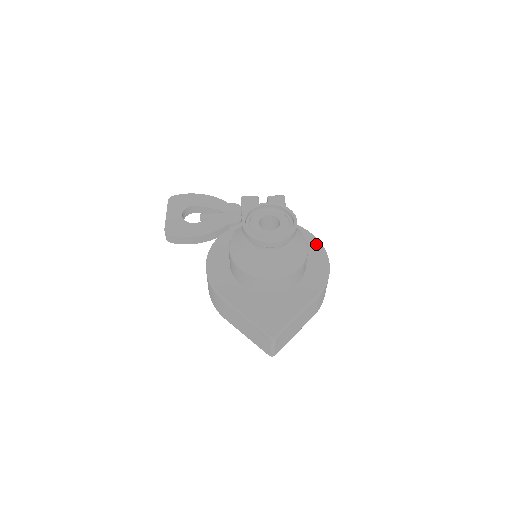
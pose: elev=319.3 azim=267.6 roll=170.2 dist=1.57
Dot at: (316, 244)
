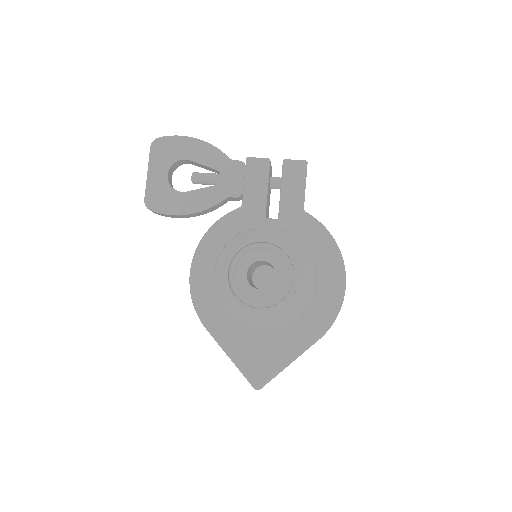
Dot at: (334, 257)
